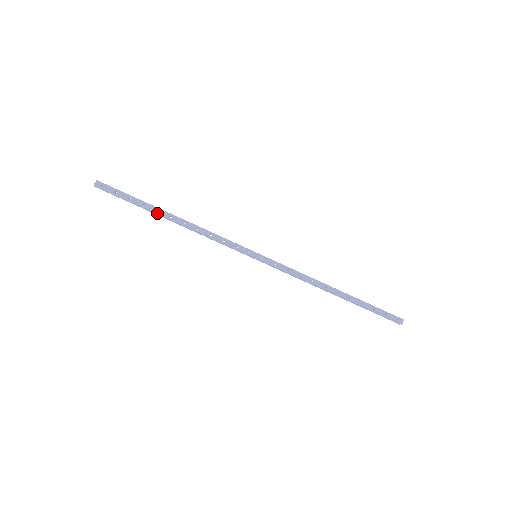
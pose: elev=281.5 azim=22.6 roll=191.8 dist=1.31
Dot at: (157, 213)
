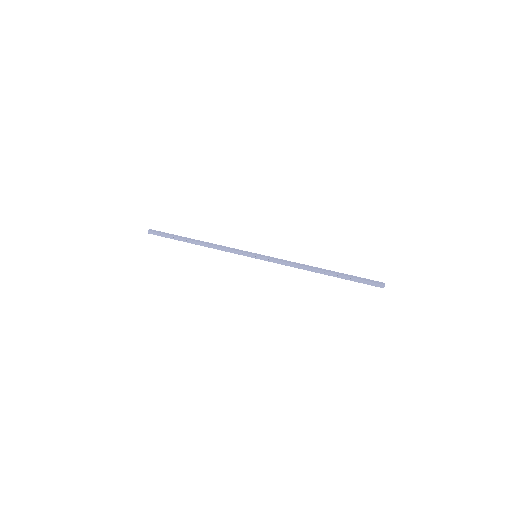
Dot at: (186, 239)
